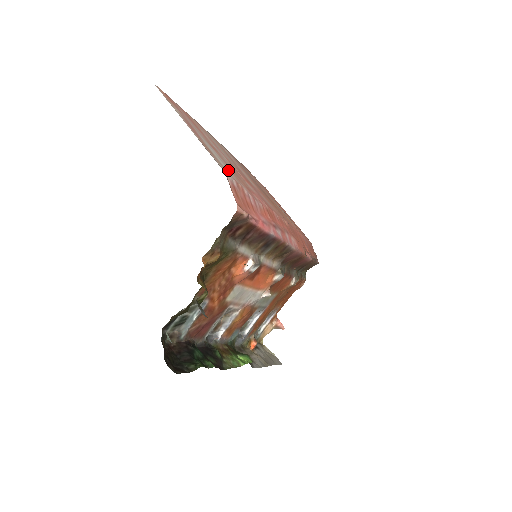
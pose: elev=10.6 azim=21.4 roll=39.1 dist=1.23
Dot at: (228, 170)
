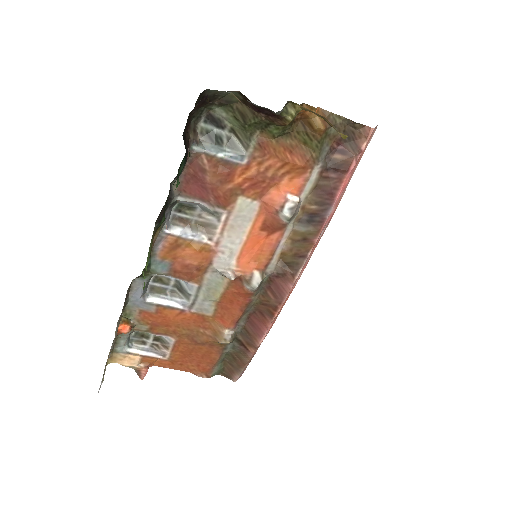
Dot at: occluded
